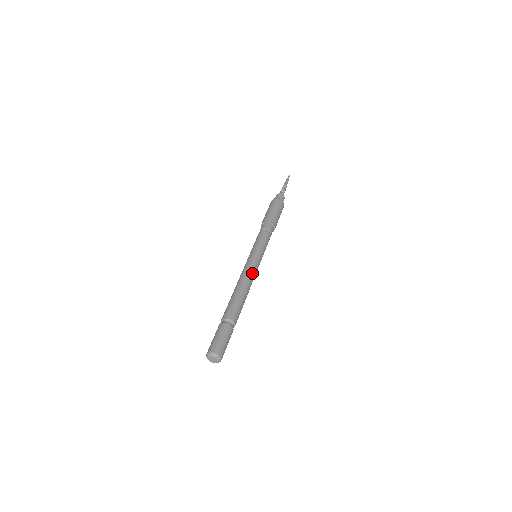
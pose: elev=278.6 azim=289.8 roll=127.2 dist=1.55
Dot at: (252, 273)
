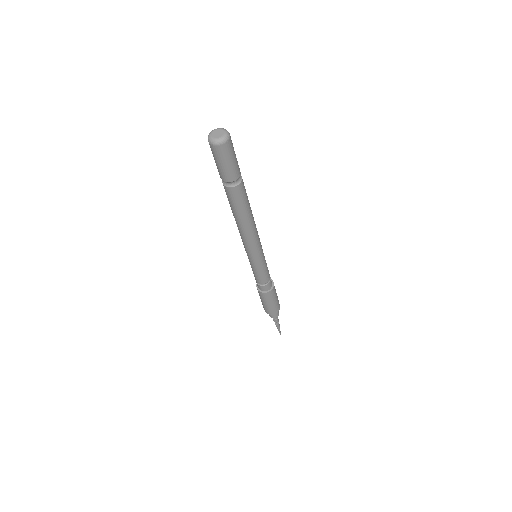
Dot at: (257, 231)
